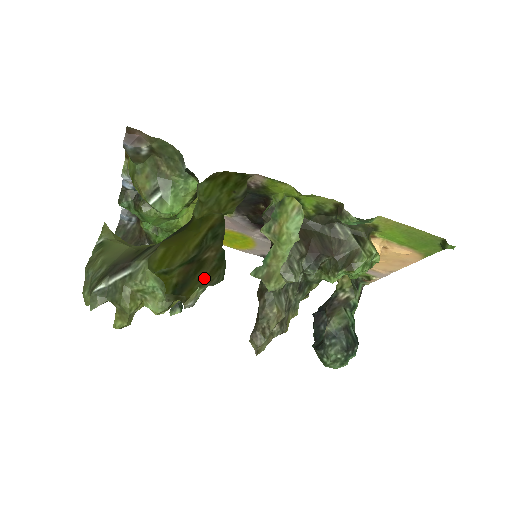
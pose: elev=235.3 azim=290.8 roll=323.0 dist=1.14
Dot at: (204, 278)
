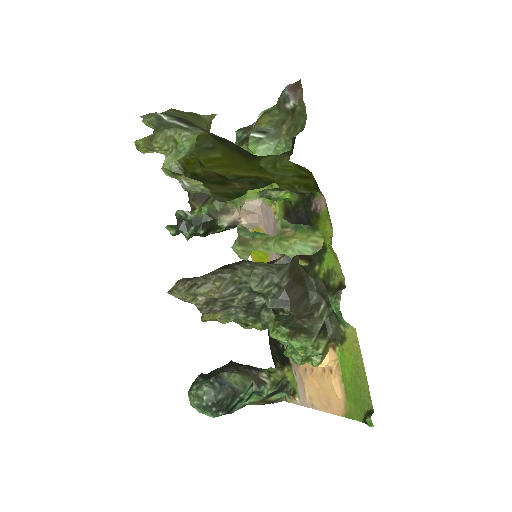
Dot at: (213, 191)
